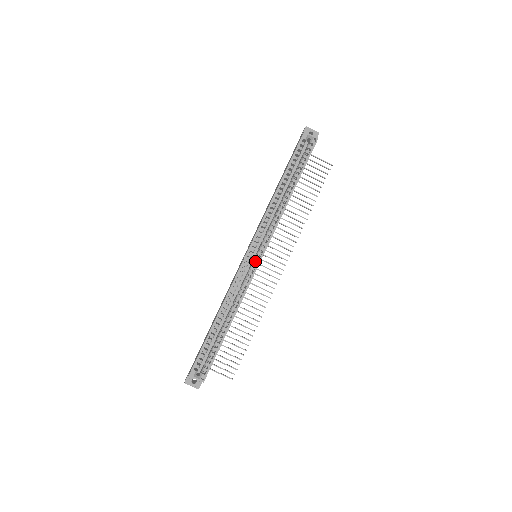
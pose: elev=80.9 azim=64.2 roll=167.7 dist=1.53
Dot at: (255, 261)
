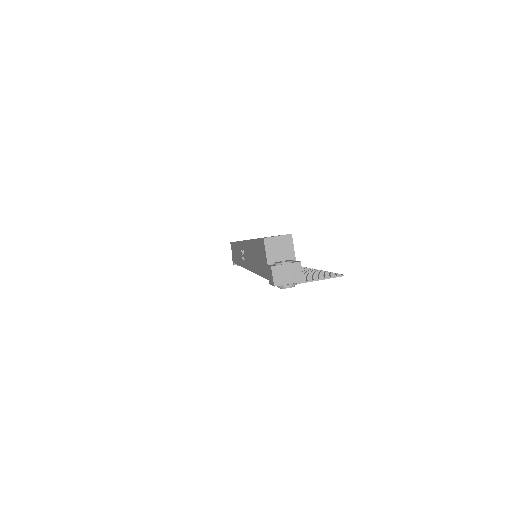
Dot at: occluded
